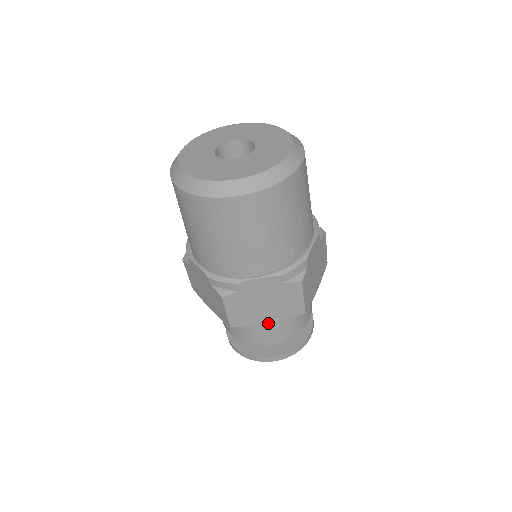
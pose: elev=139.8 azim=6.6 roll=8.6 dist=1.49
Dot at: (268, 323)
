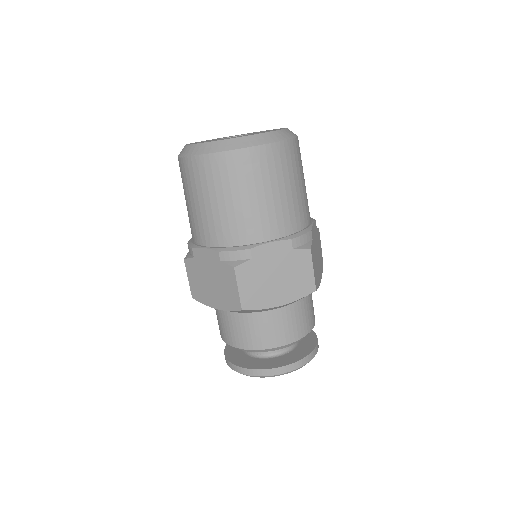
Dot at: (216, 308)
